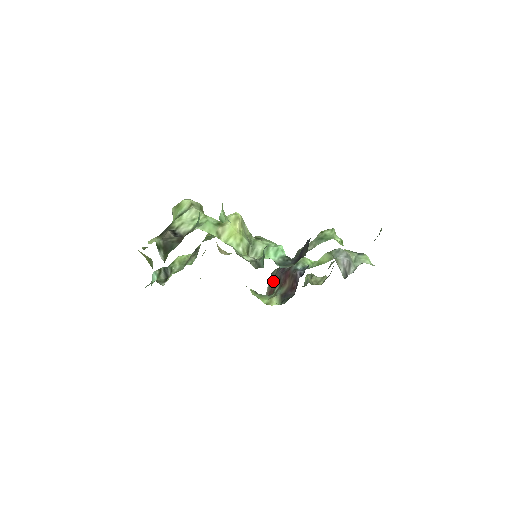
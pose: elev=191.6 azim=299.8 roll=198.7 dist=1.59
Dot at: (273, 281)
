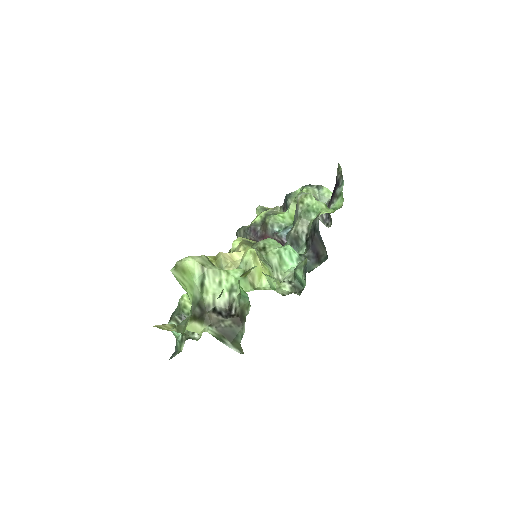
Dot at: occluded
